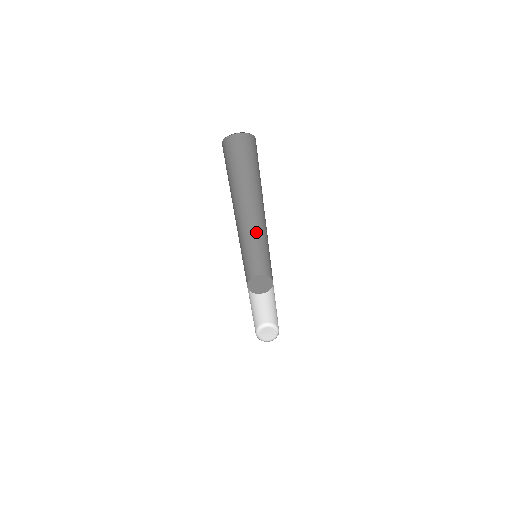
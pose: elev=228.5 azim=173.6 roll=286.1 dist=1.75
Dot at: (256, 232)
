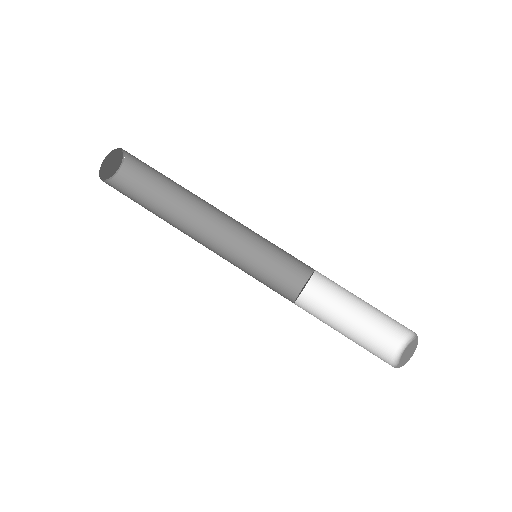
Dot at: (228, 254)
